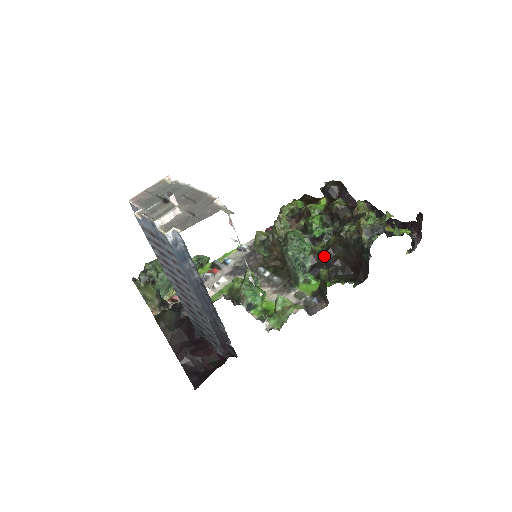
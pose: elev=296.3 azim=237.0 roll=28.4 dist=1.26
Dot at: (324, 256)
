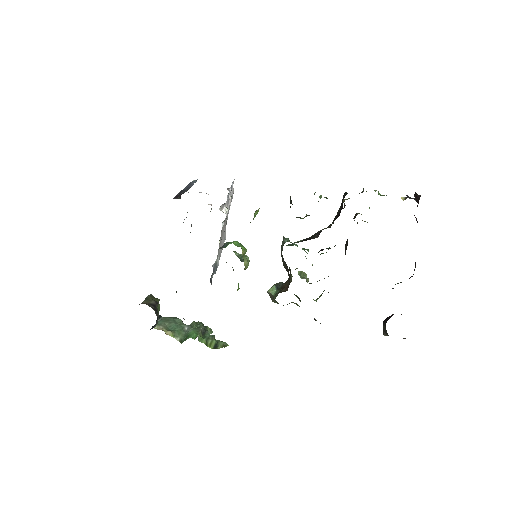
Dot at: occluded
